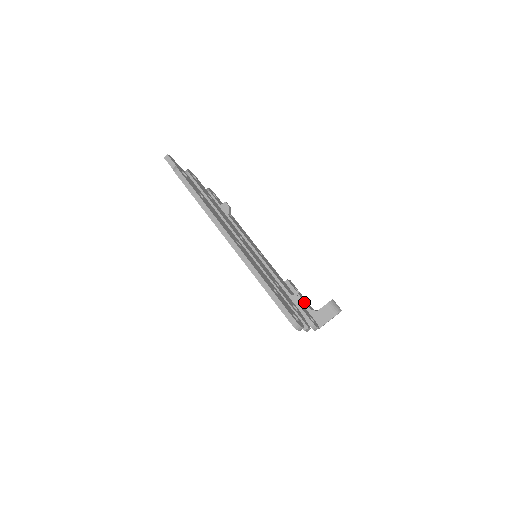
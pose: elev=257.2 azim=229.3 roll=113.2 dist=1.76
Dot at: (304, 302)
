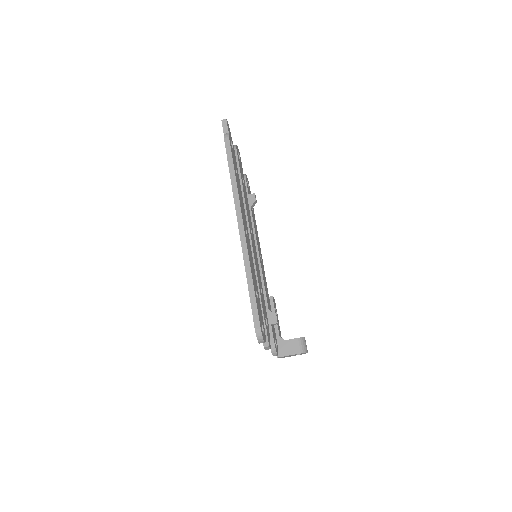
Dot at: (277, 323)
